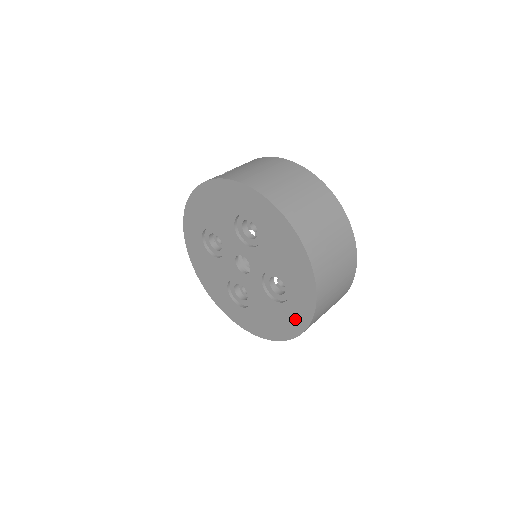
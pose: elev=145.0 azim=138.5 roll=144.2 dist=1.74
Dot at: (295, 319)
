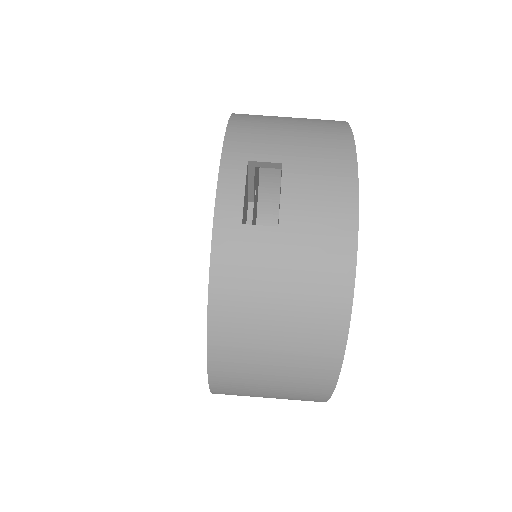
Dot at: occluded
